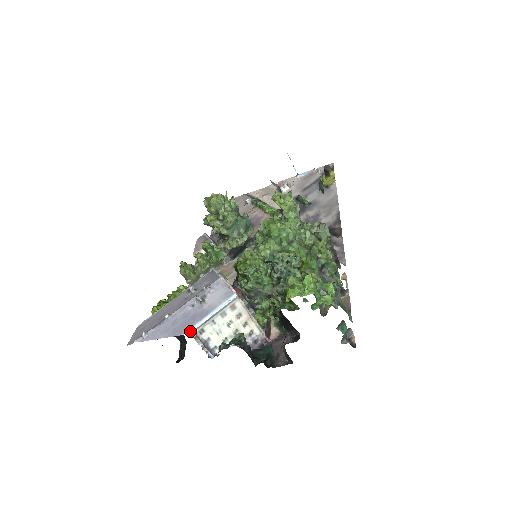
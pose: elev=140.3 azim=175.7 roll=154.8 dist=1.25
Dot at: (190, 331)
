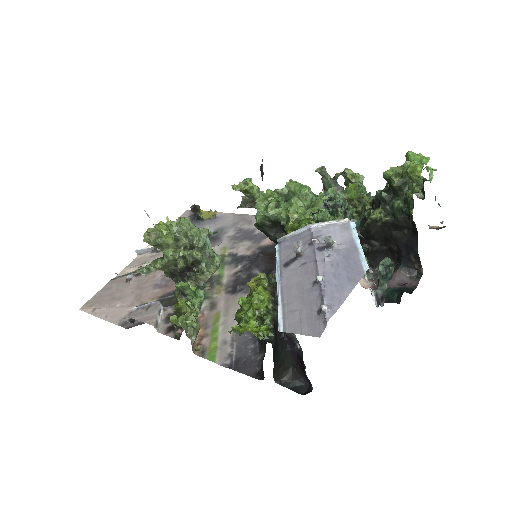
Dot at: (366, 265)
